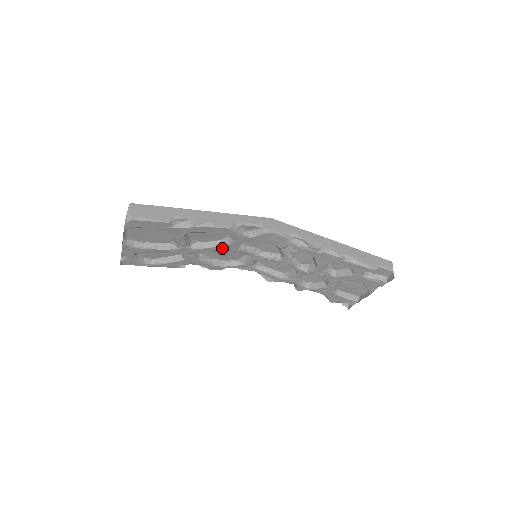
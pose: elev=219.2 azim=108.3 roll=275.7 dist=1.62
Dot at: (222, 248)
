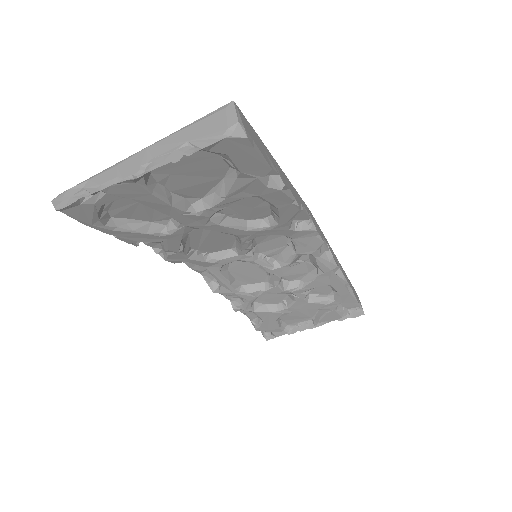
Dot at: (240, 233)
